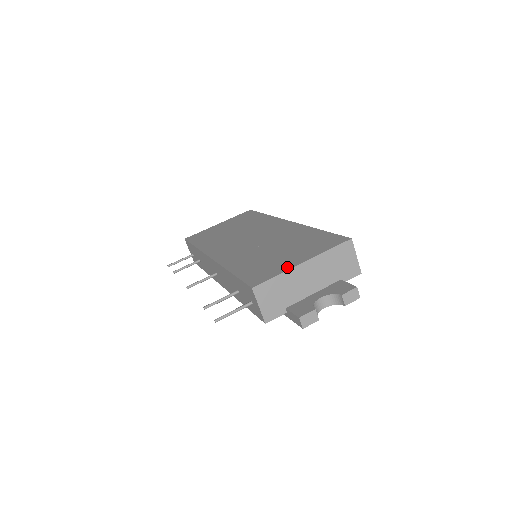
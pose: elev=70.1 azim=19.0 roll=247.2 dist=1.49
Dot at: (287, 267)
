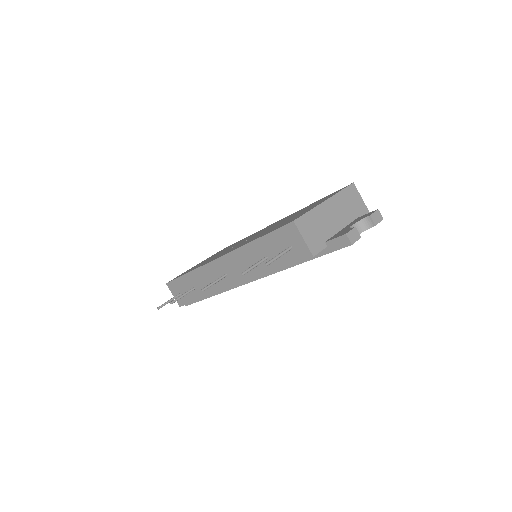
Dot at: (313, 207)
